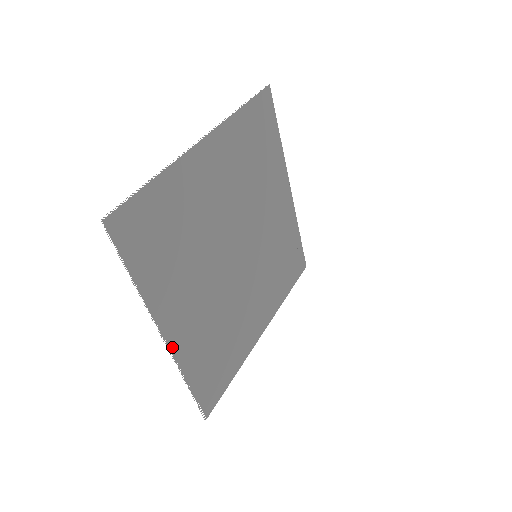
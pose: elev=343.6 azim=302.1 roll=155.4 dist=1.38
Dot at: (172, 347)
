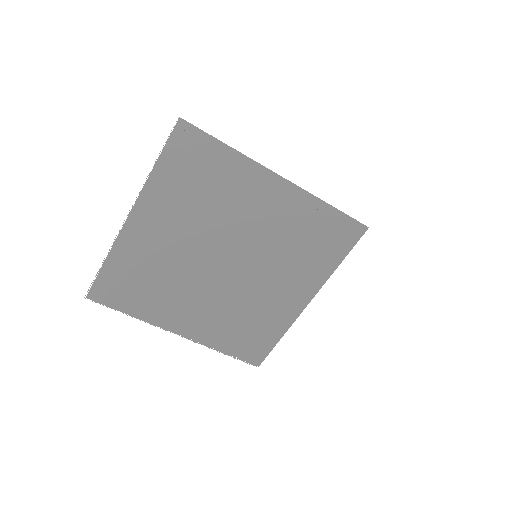
Dot at: (189, 337)
